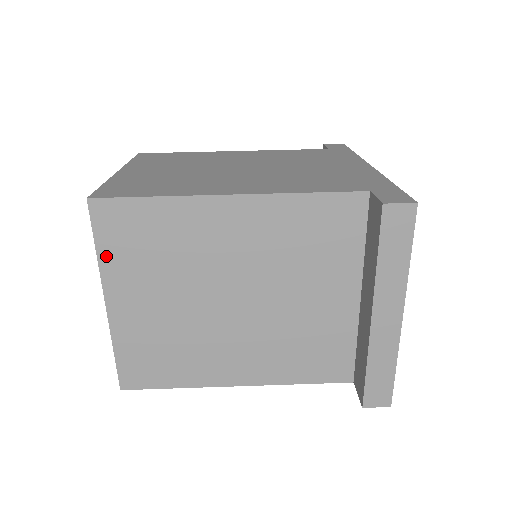
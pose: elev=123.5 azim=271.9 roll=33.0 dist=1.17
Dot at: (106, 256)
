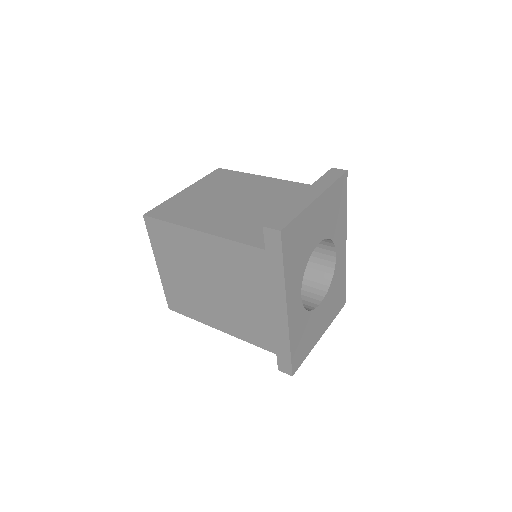
Dot at: (205, 180)
